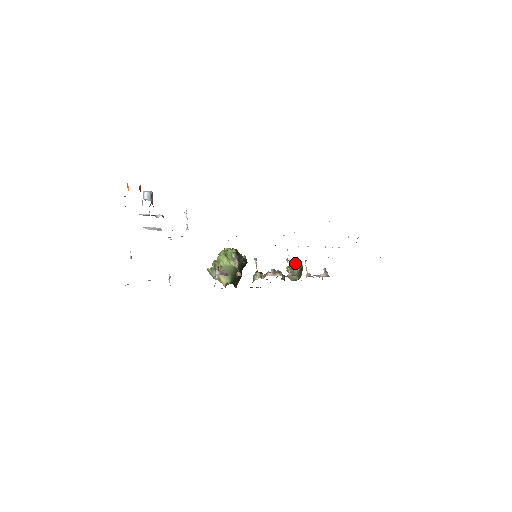
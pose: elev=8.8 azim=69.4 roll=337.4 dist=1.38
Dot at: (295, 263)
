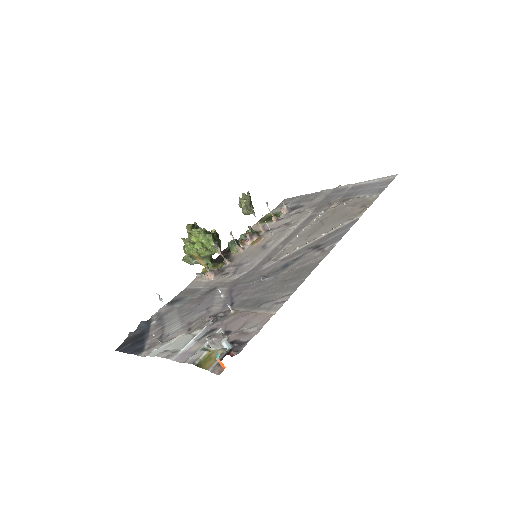
Dot at: (244, 194)
